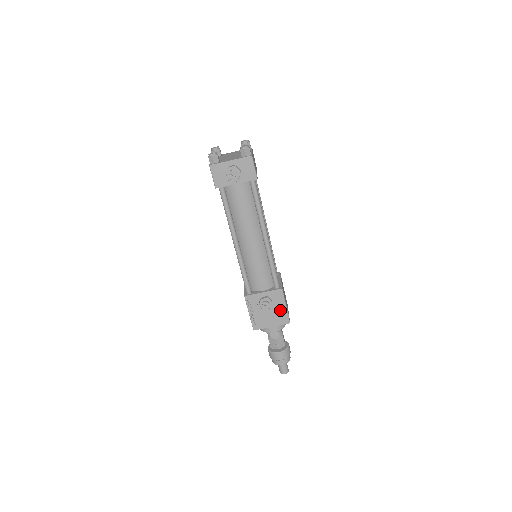
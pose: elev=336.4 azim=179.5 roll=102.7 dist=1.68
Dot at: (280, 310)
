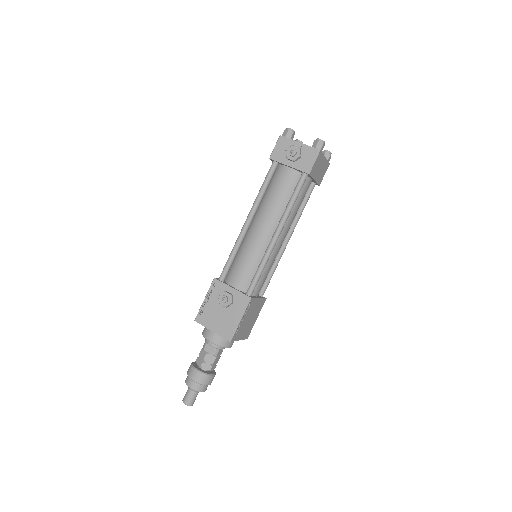
Dot at: (232, 319)
